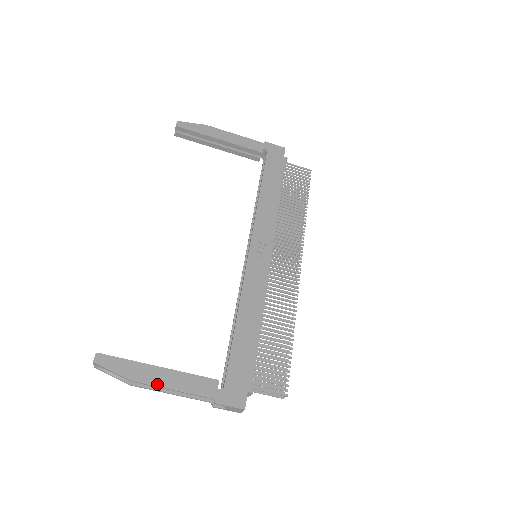
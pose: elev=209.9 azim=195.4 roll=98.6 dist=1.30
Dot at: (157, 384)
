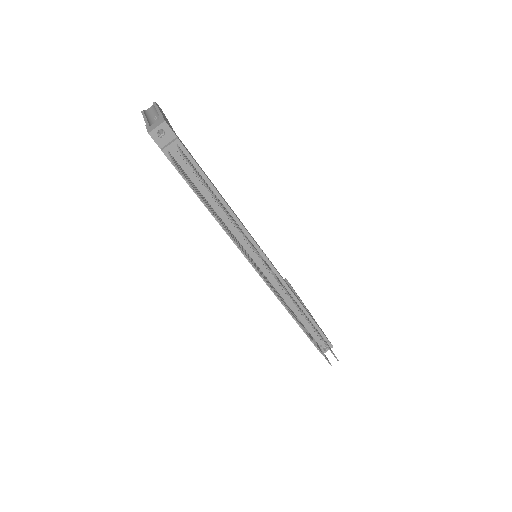
Dot at: occluded
